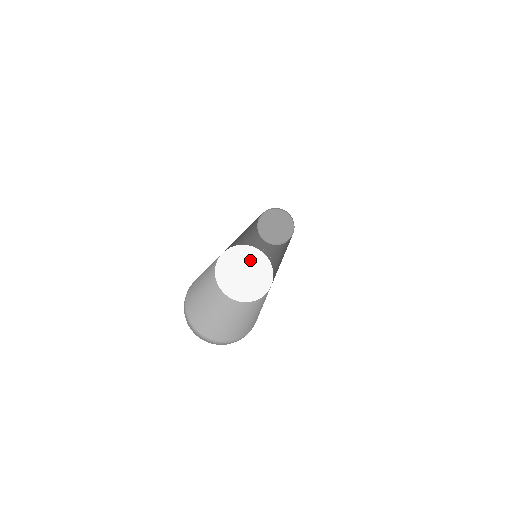
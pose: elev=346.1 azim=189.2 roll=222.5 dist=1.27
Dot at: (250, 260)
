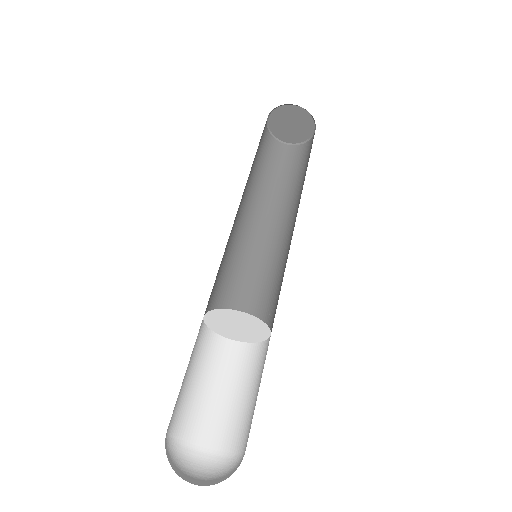
Dot at: (254, 328)
